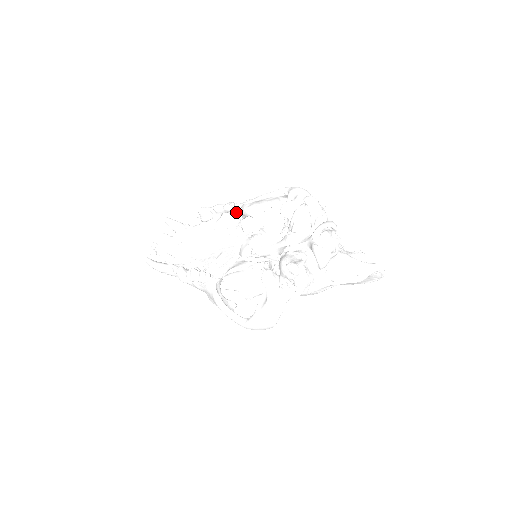
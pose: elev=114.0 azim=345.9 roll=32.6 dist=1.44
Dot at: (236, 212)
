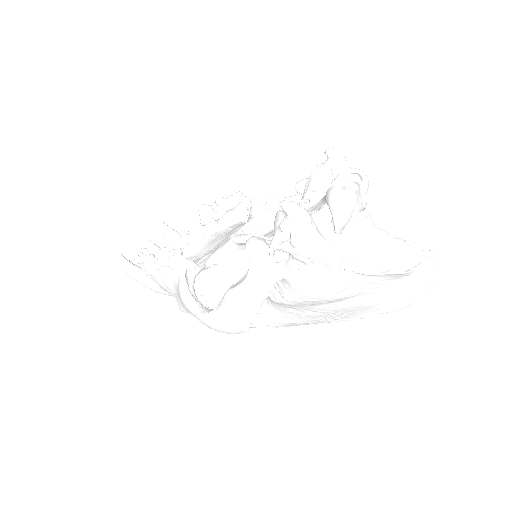
Dot at: (243, 209)
